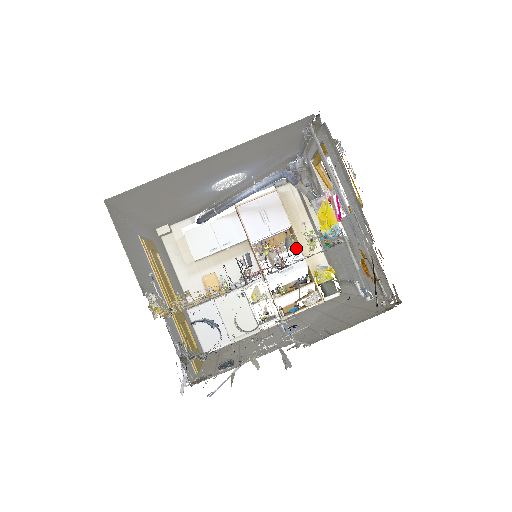
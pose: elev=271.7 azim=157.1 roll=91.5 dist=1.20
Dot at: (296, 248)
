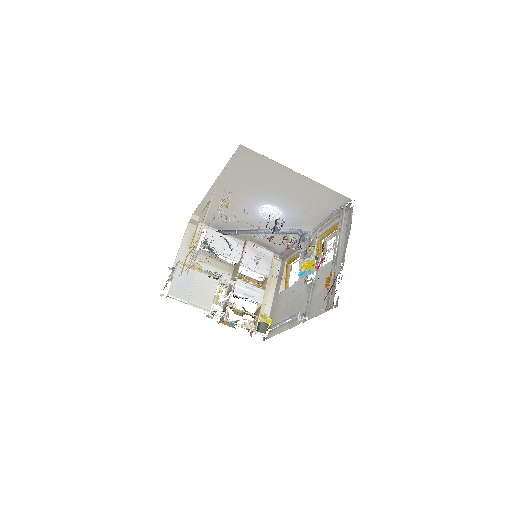
Dot at: (262, 290)
